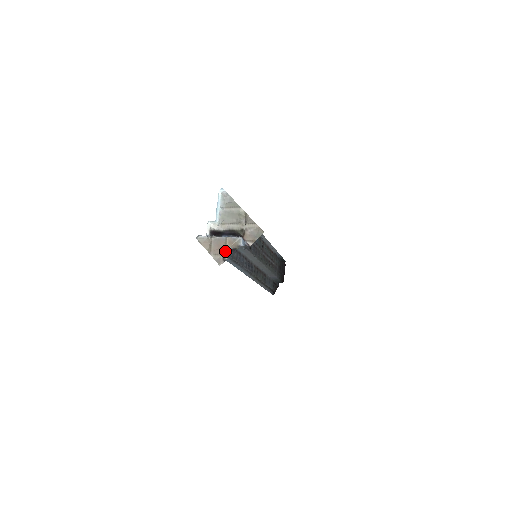
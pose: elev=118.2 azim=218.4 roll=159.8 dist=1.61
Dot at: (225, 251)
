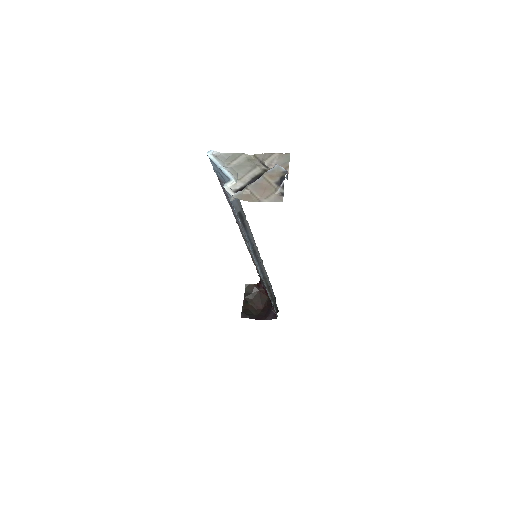
Dot at: (274, 187)
